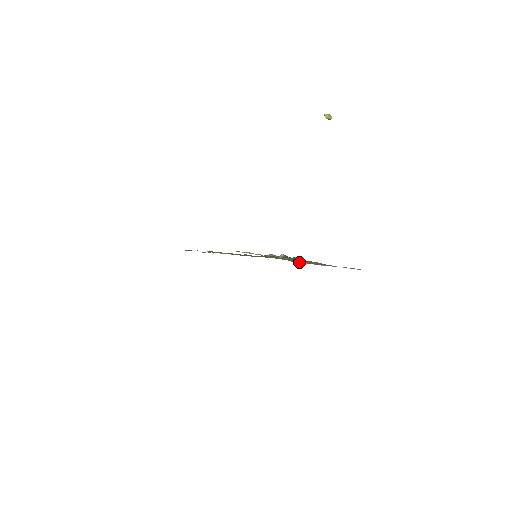
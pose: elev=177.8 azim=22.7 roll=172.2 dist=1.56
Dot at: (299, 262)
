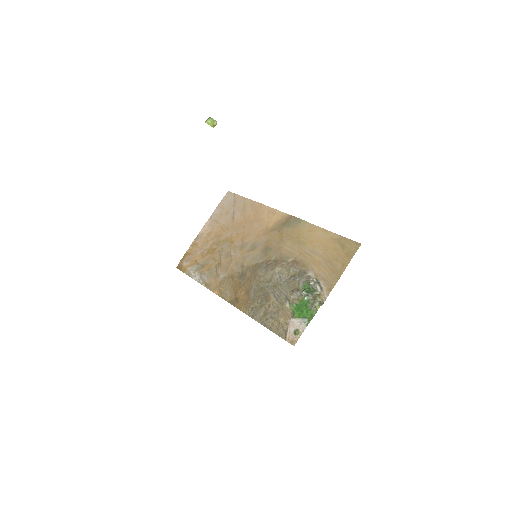
Dot at: (322, 293)
